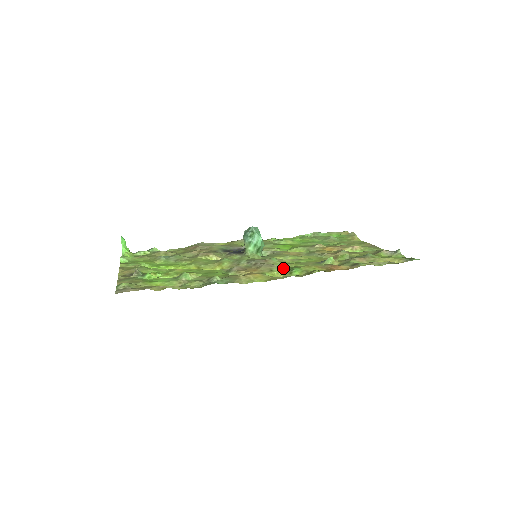
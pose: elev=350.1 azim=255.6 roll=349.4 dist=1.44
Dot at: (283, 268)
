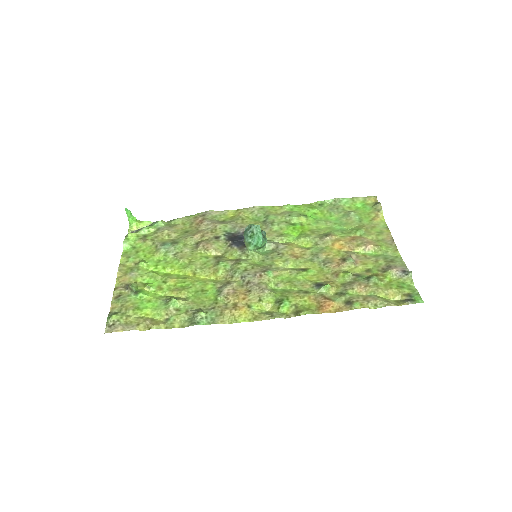
Dot at: (273, 296)
